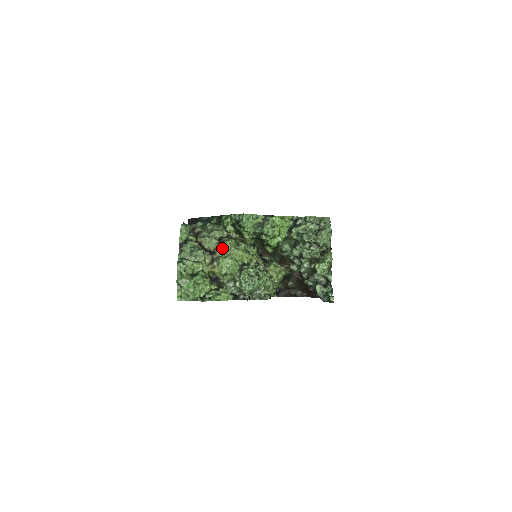
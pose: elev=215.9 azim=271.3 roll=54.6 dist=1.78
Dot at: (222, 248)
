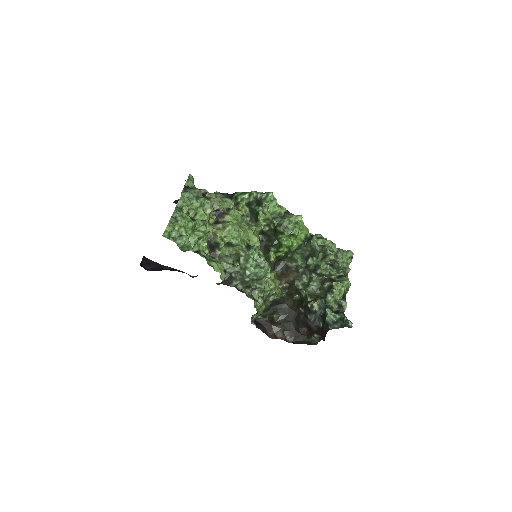
Dot at: (233, 215)
